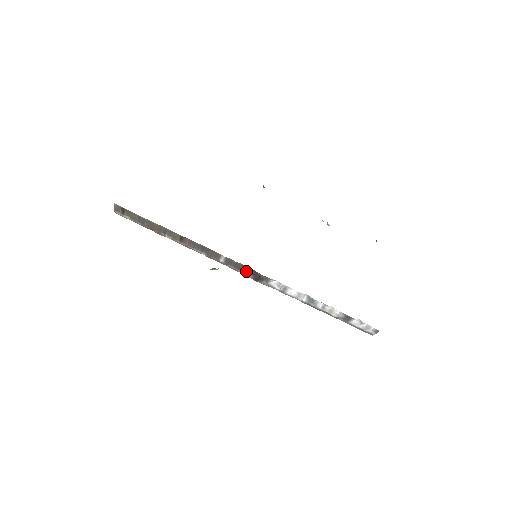
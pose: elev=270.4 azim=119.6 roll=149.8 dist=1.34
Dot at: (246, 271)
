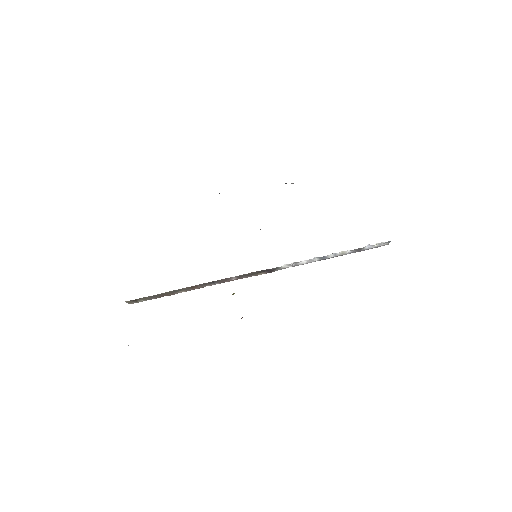
Dot at: (257, 273)
